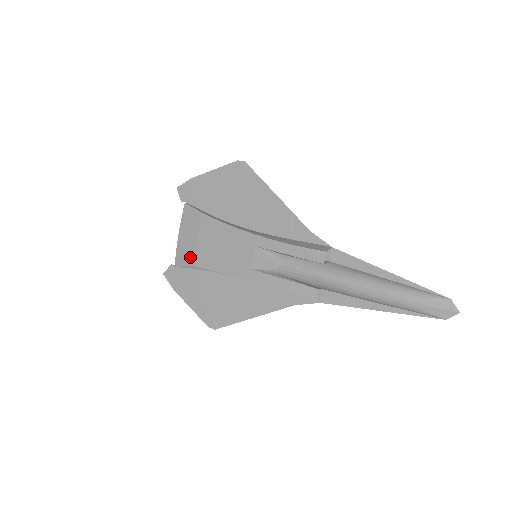
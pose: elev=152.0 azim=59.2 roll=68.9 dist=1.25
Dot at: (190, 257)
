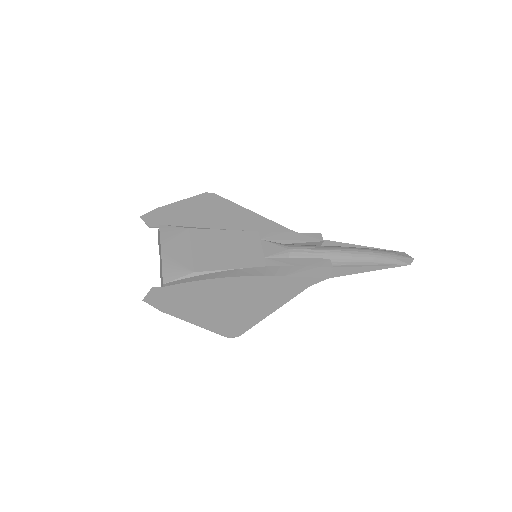
Dot at: (187, 265)
